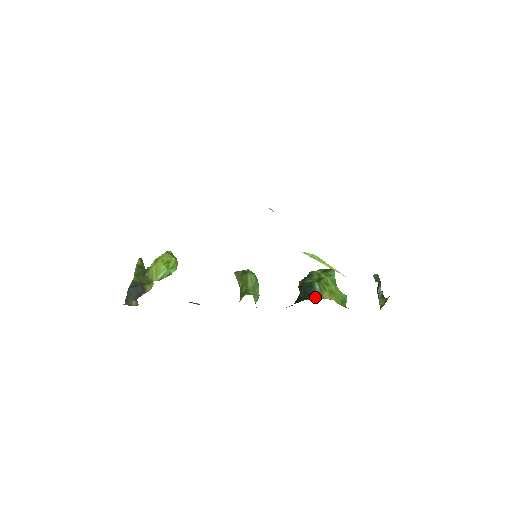
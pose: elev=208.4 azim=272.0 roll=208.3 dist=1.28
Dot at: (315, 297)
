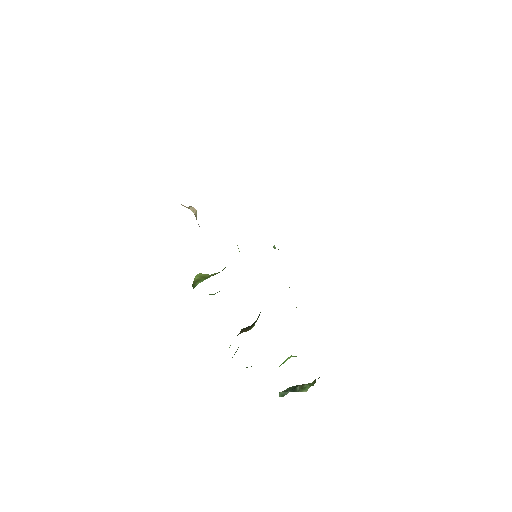
Dot at: occluded
